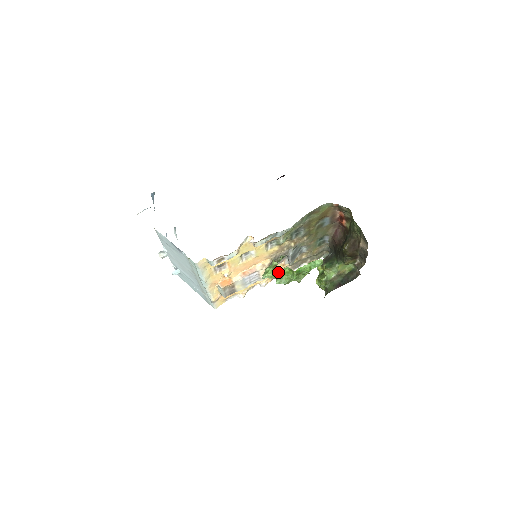
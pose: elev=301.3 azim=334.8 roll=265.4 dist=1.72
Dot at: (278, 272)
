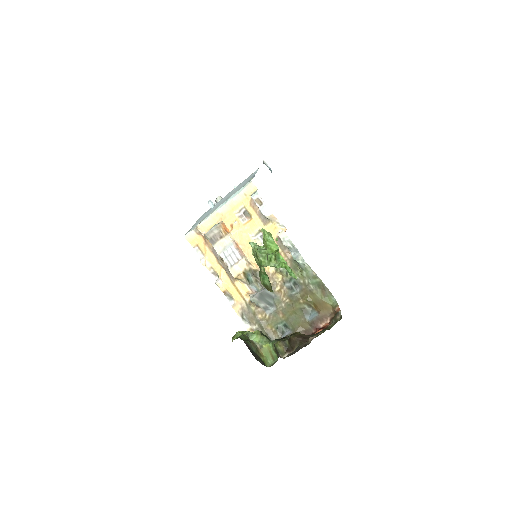
Dot at: (272, 239)
